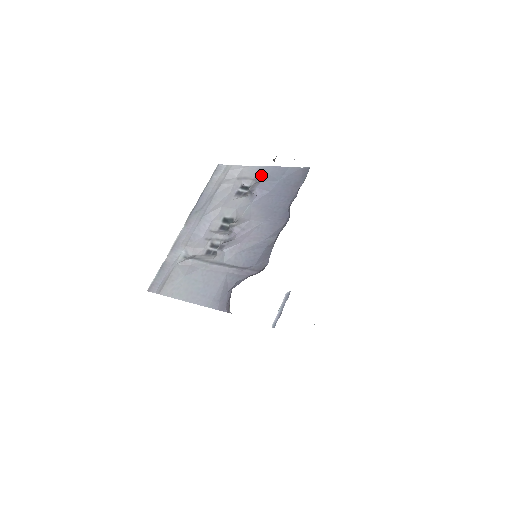
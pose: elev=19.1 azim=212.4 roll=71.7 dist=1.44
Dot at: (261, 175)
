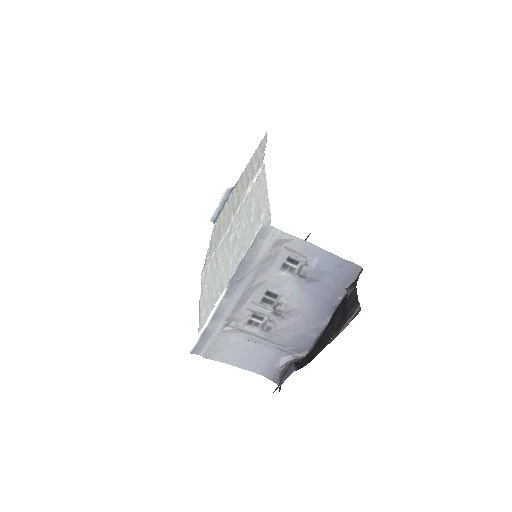
Dot at: (313, 256)
